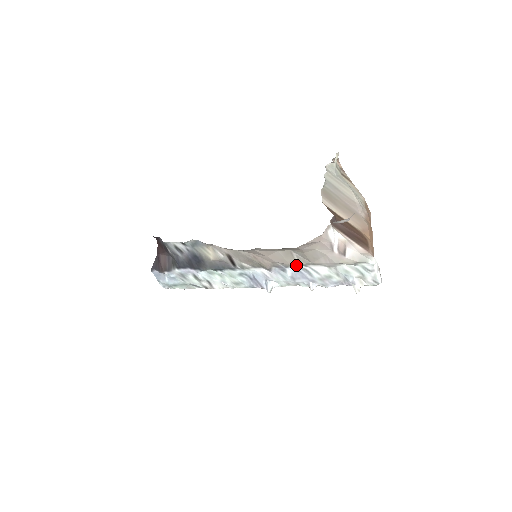
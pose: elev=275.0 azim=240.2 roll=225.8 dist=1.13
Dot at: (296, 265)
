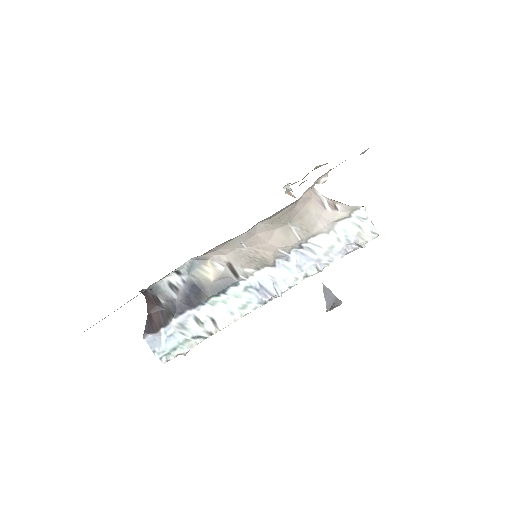
Dot at: (298, 245)
